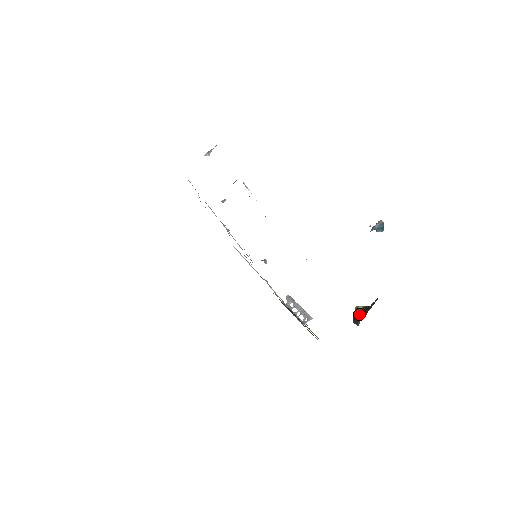
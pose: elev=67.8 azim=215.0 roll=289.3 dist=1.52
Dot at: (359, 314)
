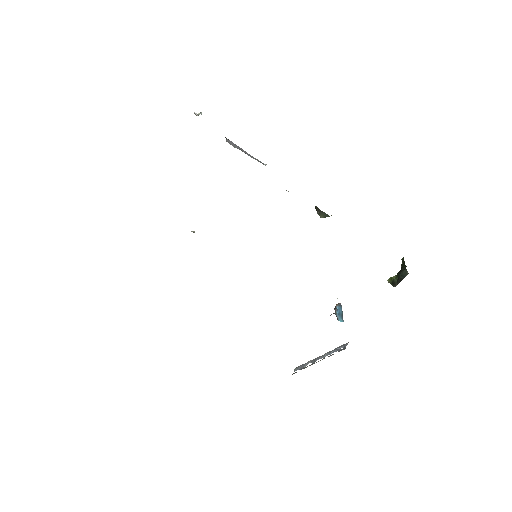
Dot at: (398, 276)
